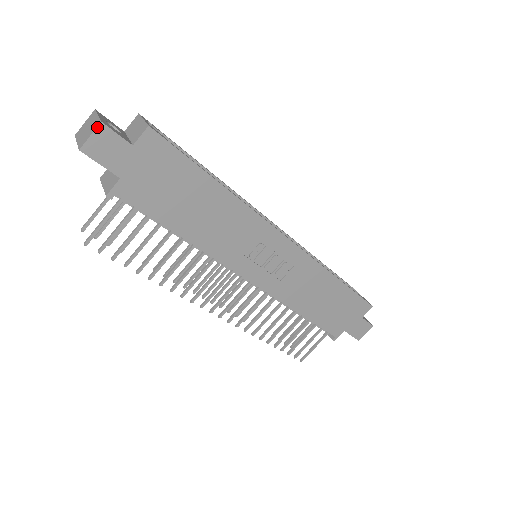
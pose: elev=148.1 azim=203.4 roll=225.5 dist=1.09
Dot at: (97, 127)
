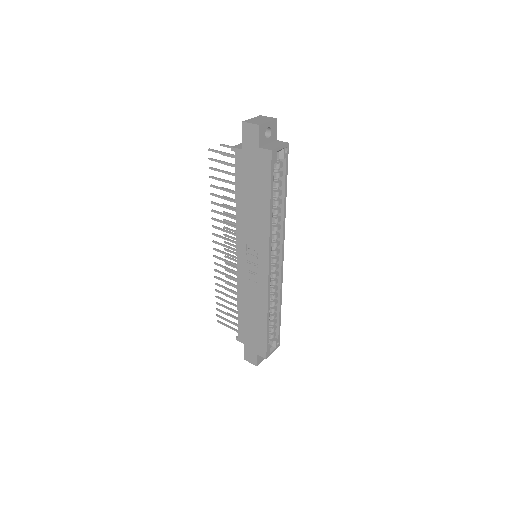
Dot at: (256, 124)
